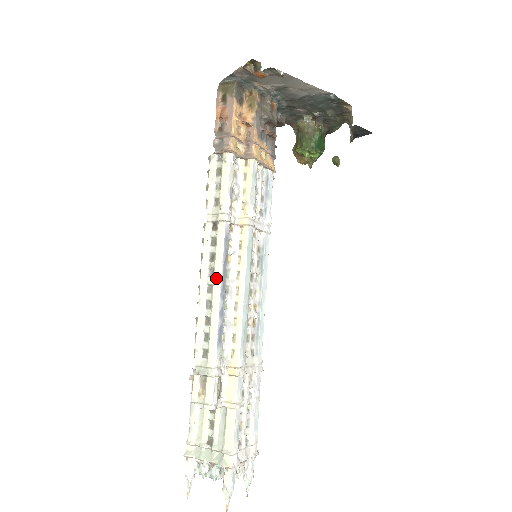
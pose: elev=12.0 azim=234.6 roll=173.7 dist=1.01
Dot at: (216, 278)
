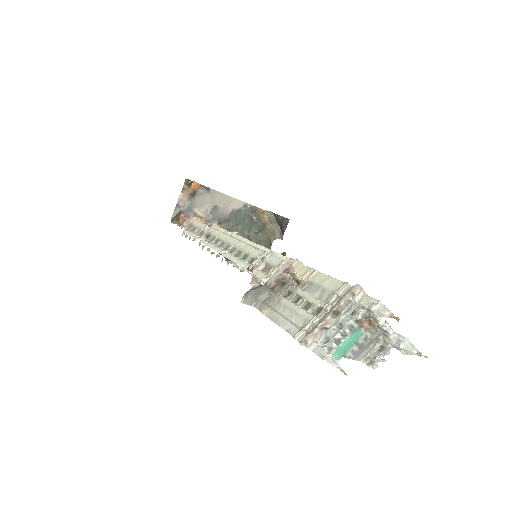
Dot at: (227, 239)
